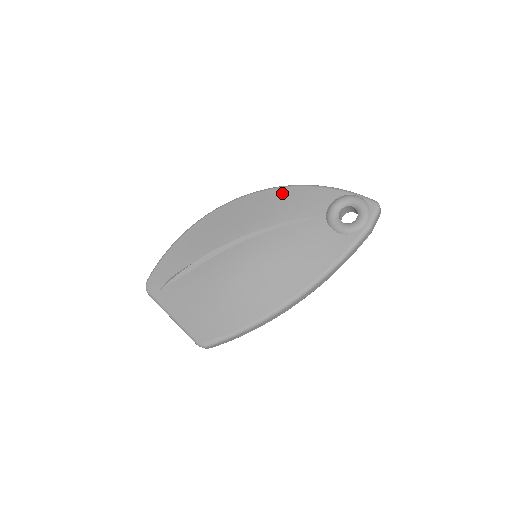
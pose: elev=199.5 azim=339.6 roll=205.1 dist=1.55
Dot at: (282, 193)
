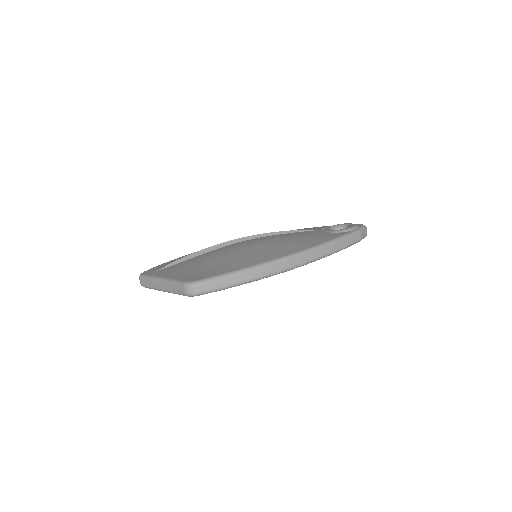
Dot at: occluded
